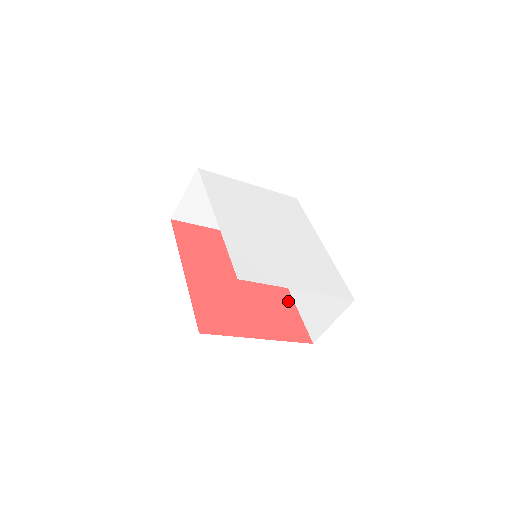
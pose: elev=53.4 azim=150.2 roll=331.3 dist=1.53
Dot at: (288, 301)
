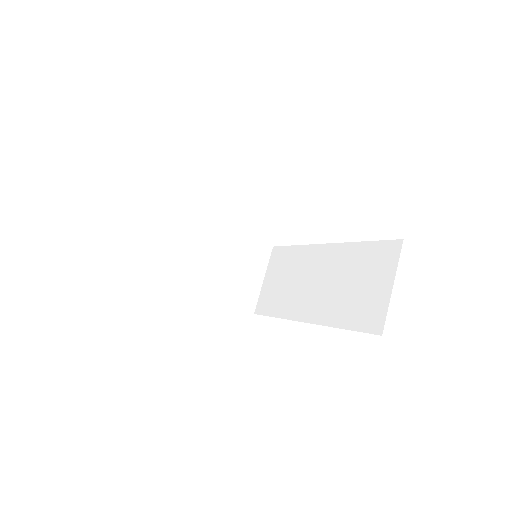
Dot at: occluded
